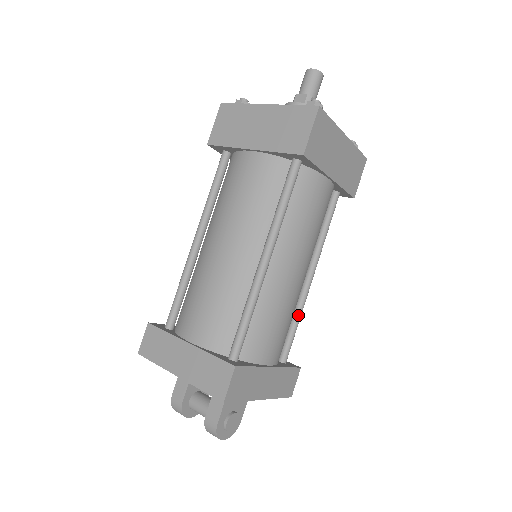
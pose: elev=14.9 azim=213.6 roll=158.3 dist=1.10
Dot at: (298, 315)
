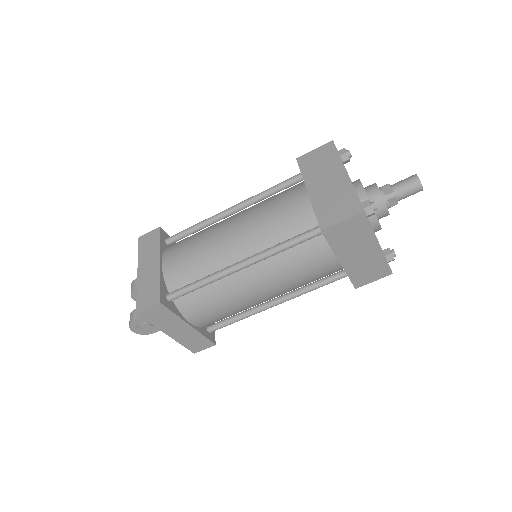
Dot at: (244, 316)
